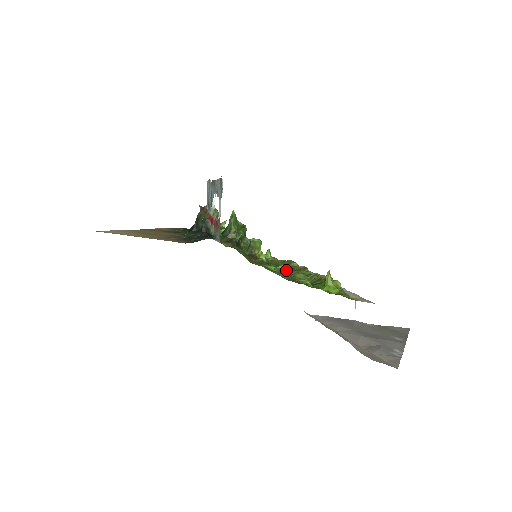
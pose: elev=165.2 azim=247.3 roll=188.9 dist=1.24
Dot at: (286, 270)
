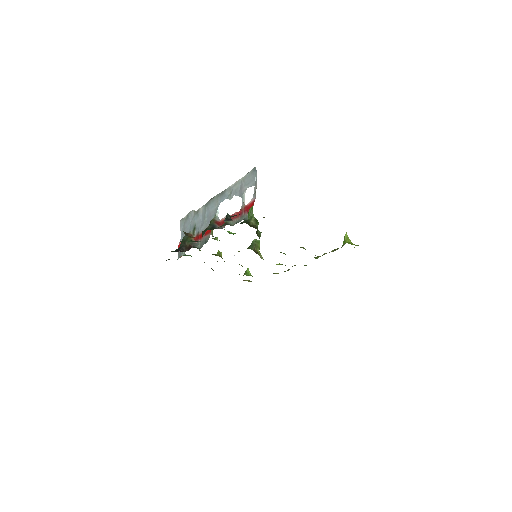
Dot at: occluded
